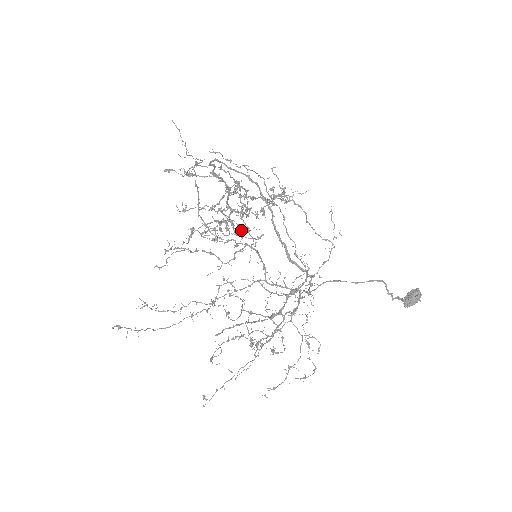
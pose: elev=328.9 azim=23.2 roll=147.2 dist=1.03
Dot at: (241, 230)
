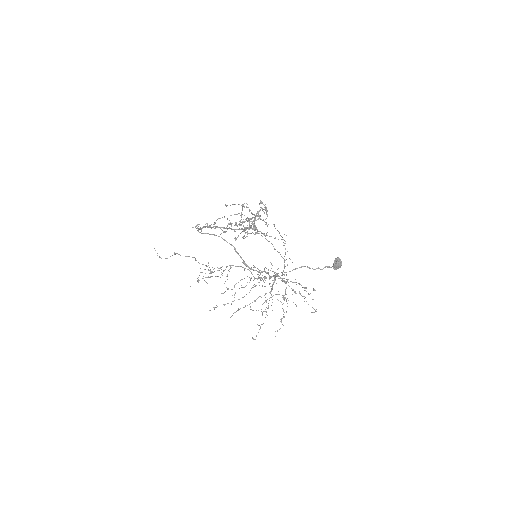
Dot at: occluded
